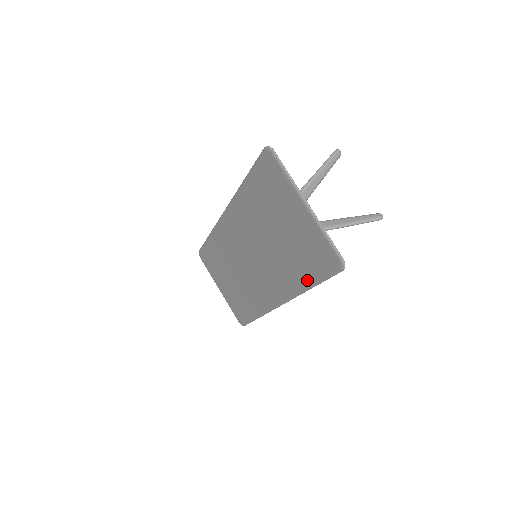
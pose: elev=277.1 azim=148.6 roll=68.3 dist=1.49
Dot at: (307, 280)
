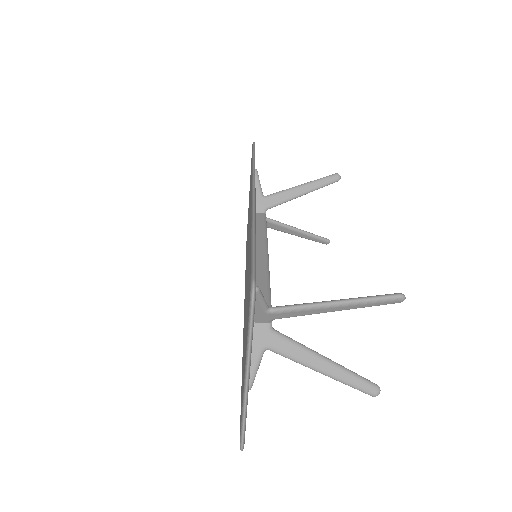
Dot at: occluded
